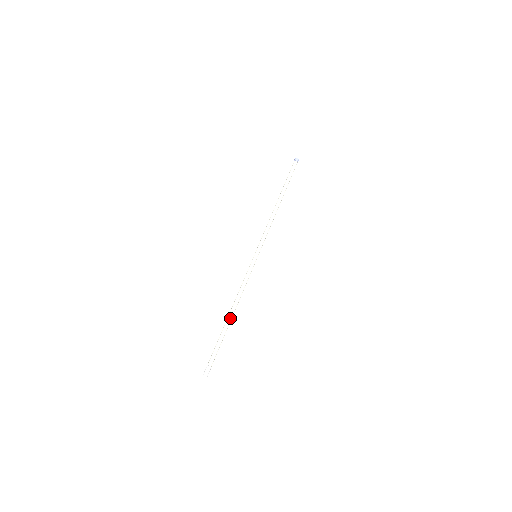
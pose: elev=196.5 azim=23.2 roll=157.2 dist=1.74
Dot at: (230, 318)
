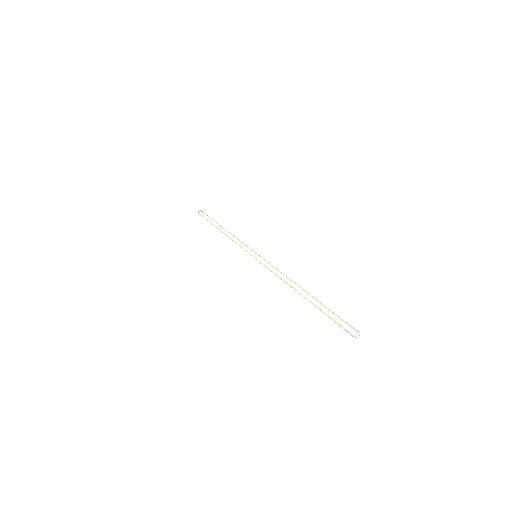
Dot at: (304, 291)
